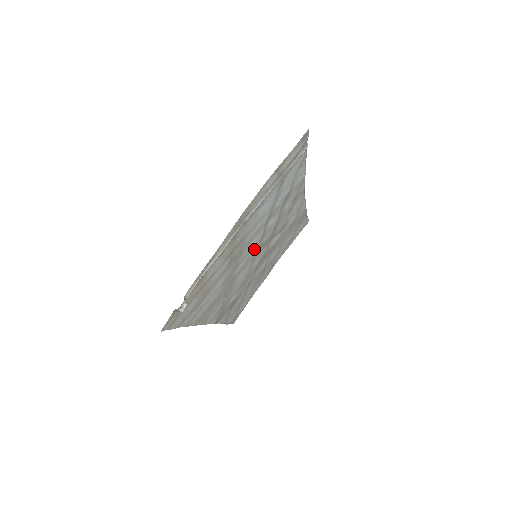
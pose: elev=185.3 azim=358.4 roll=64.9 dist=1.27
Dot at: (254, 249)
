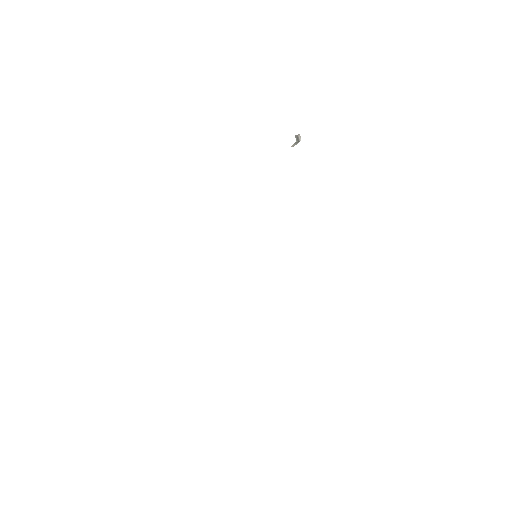
Dot at: occluded
